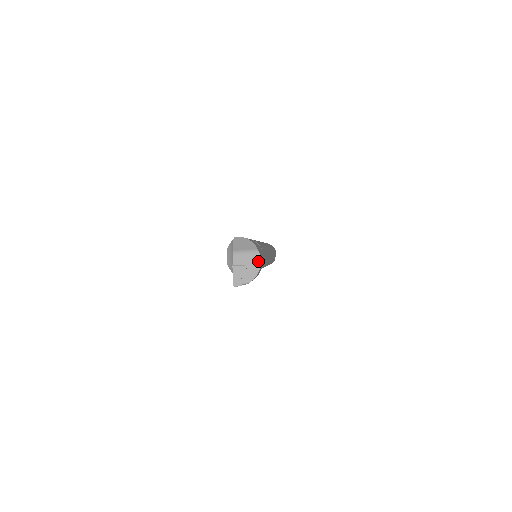
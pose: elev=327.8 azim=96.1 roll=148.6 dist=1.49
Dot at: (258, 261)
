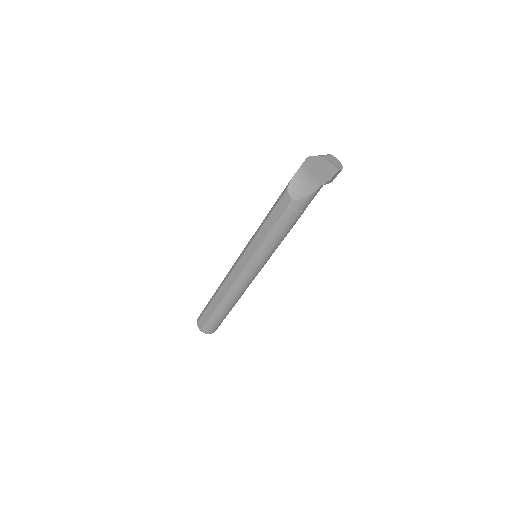
Dot at: (336, 159)
